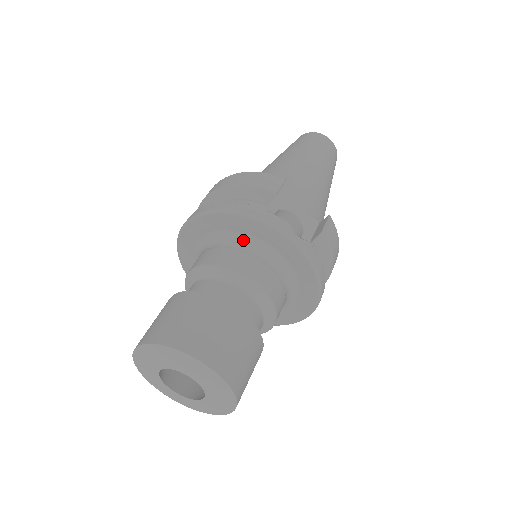
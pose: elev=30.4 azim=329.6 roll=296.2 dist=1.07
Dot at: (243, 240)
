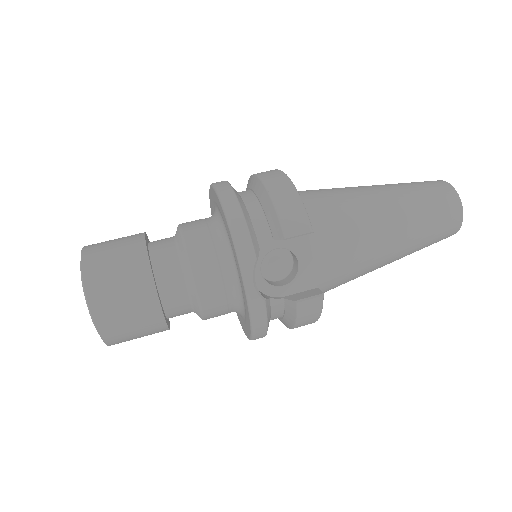
Dot at: (227, 246)
